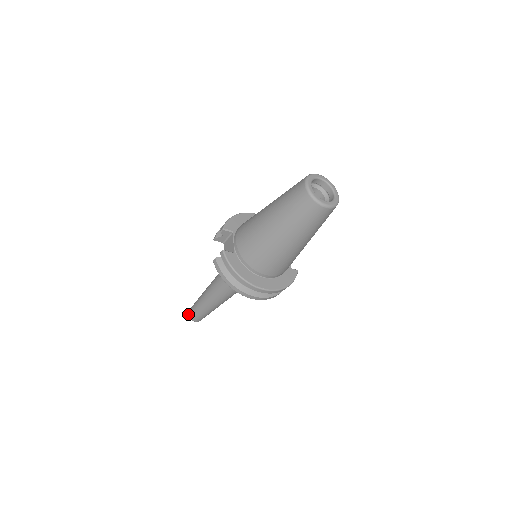
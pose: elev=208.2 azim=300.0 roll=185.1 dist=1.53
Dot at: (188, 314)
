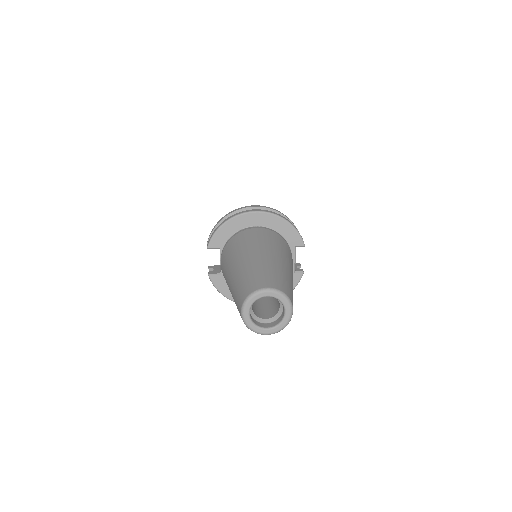
Dot at: occluded
